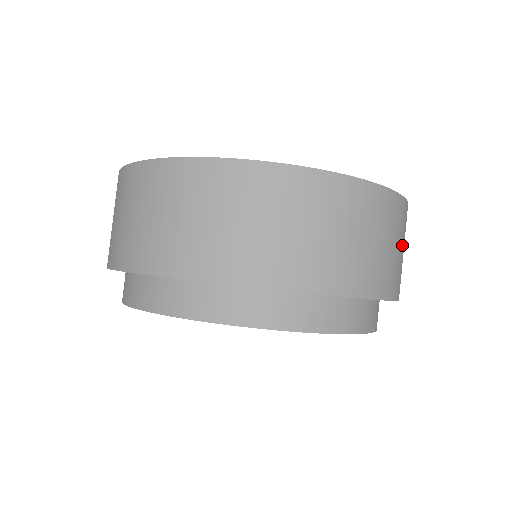
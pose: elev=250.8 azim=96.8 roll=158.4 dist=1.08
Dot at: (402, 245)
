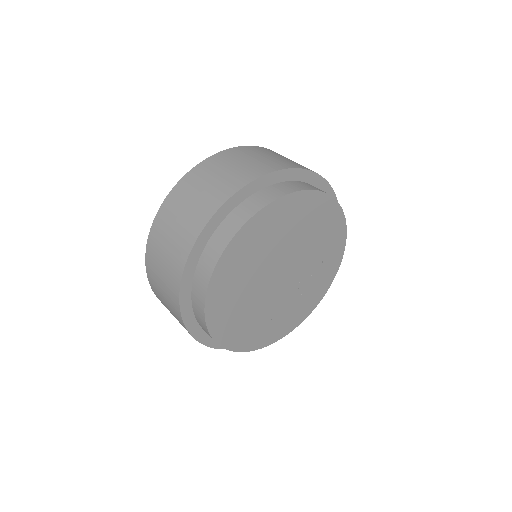
Dot at: occluded
